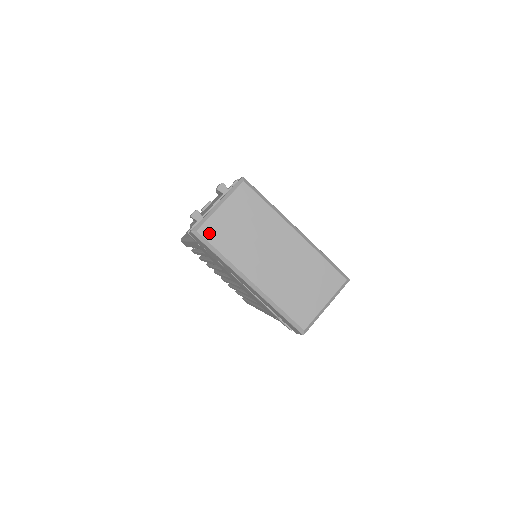
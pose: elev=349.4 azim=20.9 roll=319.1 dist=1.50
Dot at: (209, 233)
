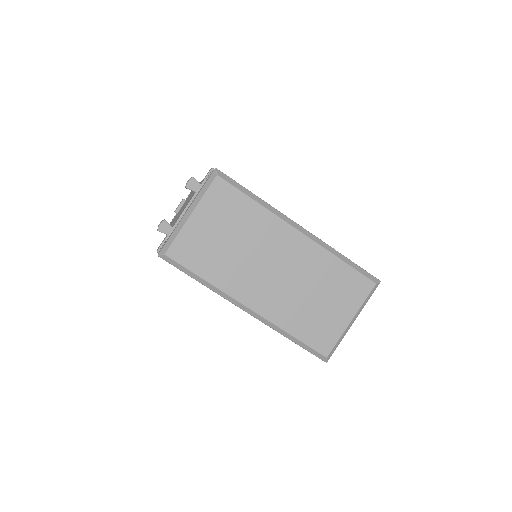
Dot at: (182, 254)
